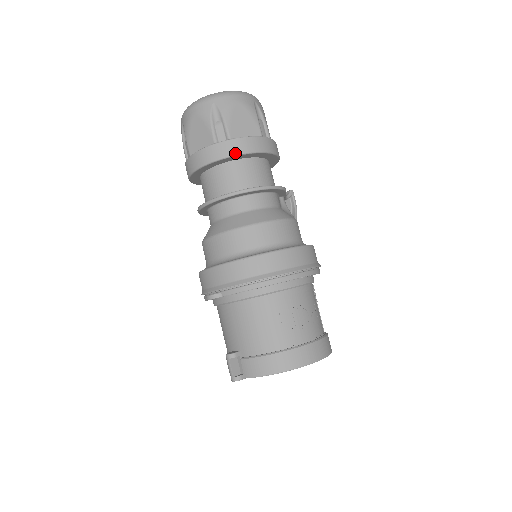
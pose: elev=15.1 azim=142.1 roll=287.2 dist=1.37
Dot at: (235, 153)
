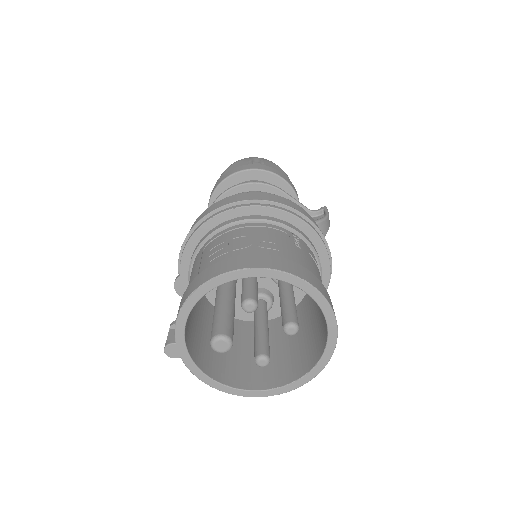
Dot at: (220, 182)
